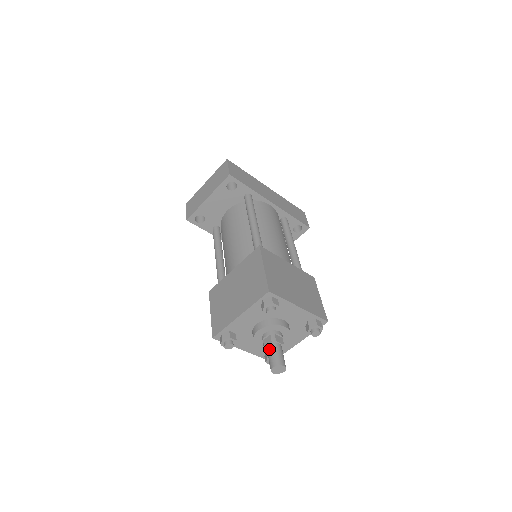
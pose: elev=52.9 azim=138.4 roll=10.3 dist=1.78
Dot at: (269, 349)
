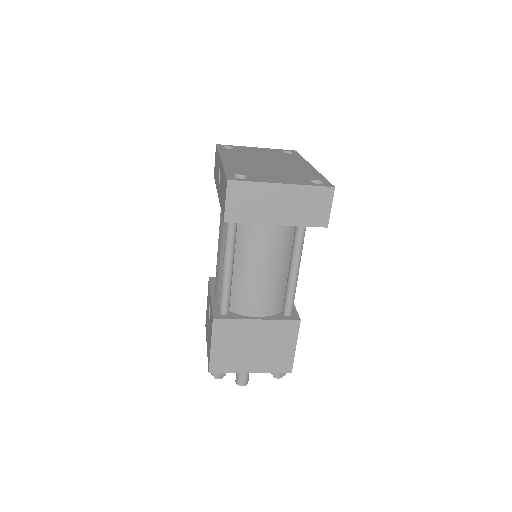
Dot at: occluded
